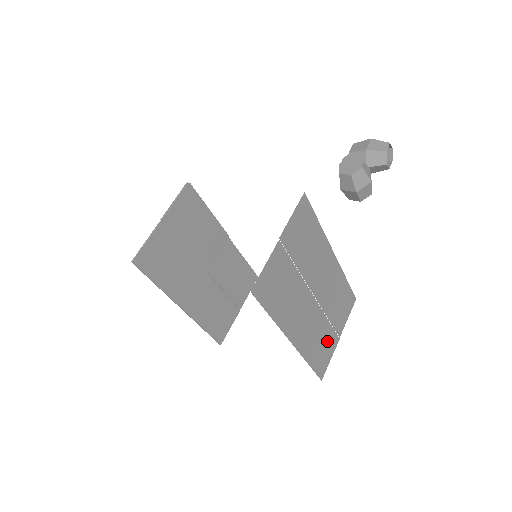
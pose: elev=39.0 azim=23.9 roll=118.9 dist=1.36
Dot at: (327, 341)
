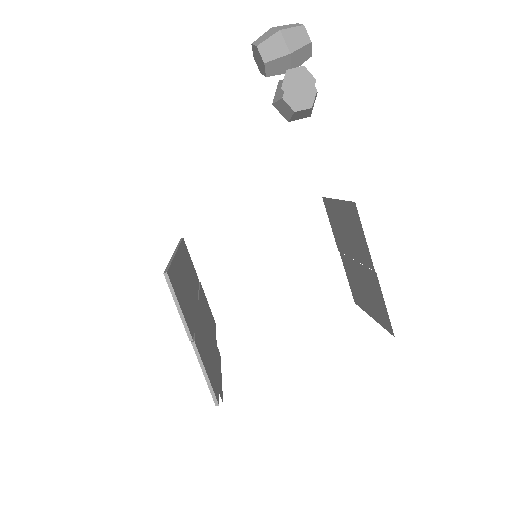
Dot at: occluded
